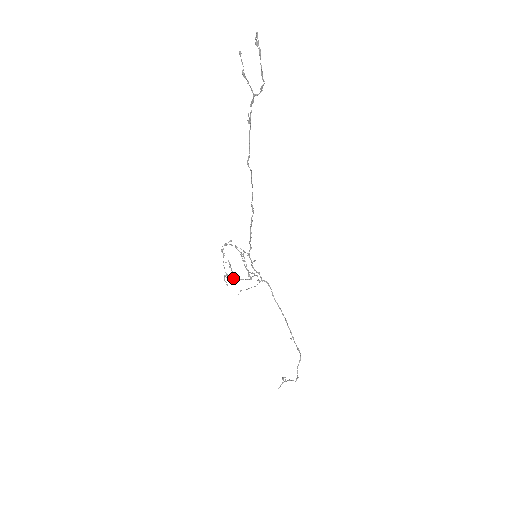
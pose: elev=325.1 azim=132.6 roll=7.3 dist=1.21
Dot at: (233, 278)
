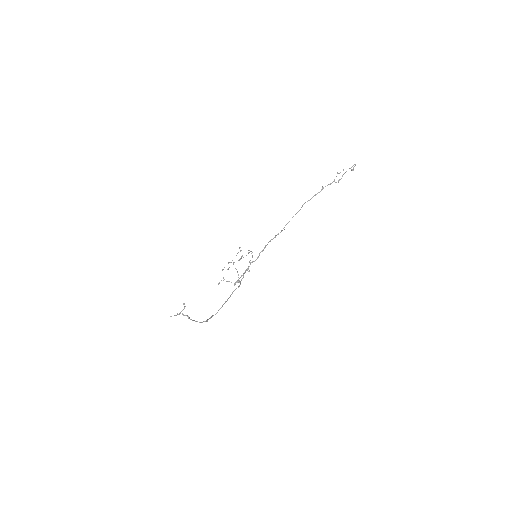
Dot at: occluded
